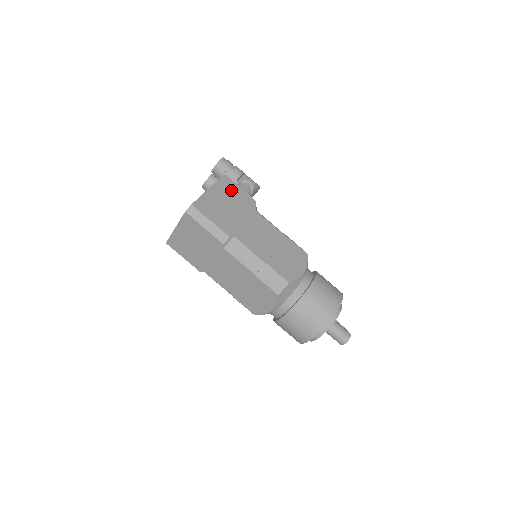
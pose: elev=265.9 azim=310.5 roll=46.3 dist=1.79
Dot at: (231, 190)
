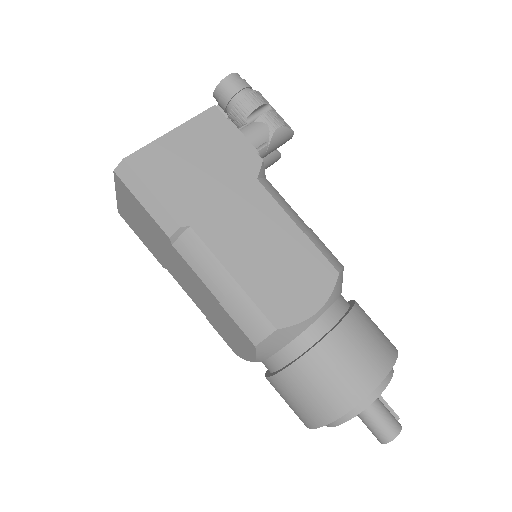
Dot at: (217, 136)
